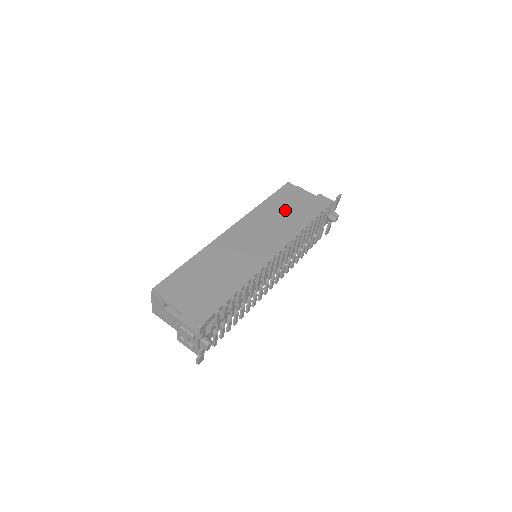
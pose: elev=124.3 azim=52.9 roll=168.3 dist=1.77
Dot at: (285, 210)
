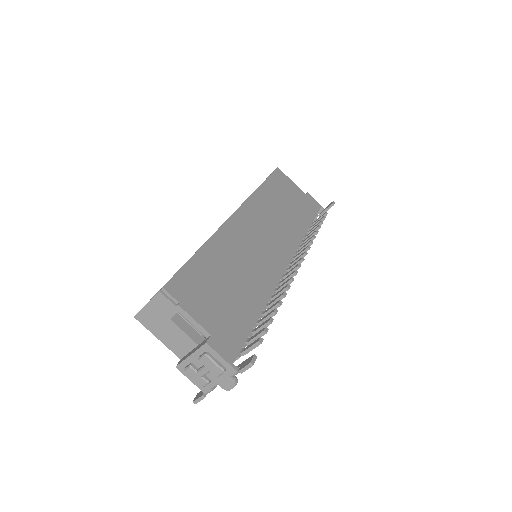
Dot at: (284, 204)
